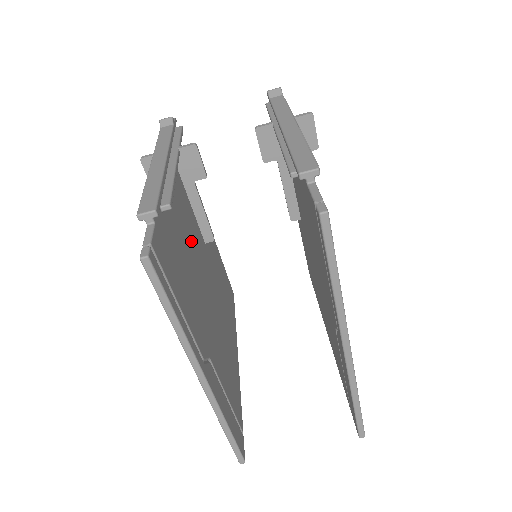
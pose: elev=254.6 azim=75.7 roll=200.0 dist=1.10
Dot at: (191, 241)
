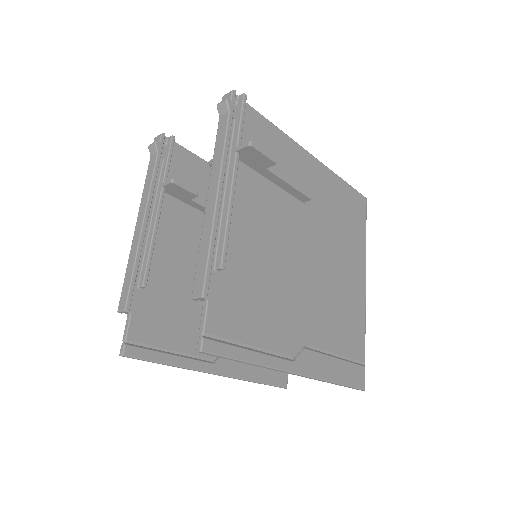
Dot at: occluded
